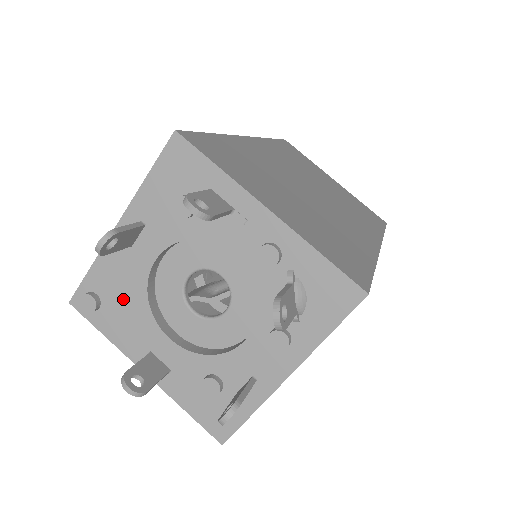
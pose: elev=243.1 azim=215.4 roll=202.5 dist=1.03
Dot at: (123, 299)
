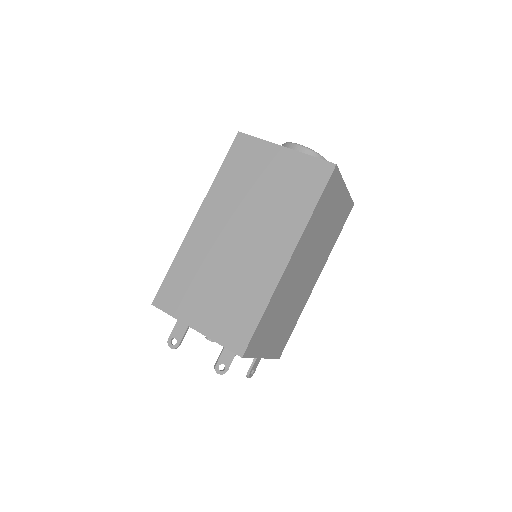
Dot at: occluded
